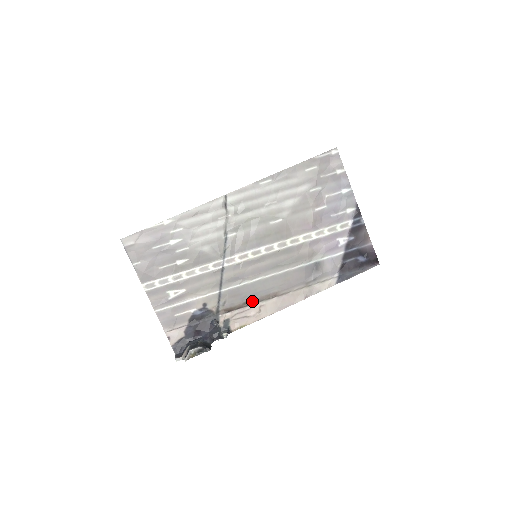
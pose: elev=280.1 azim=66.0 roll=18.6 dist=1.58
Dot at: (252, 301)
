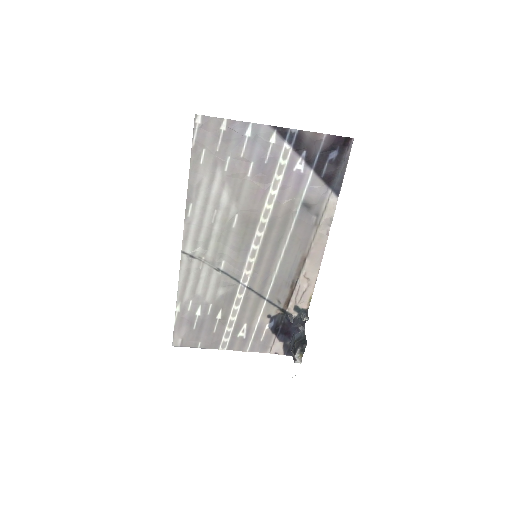
Dot at: (294, 280)
